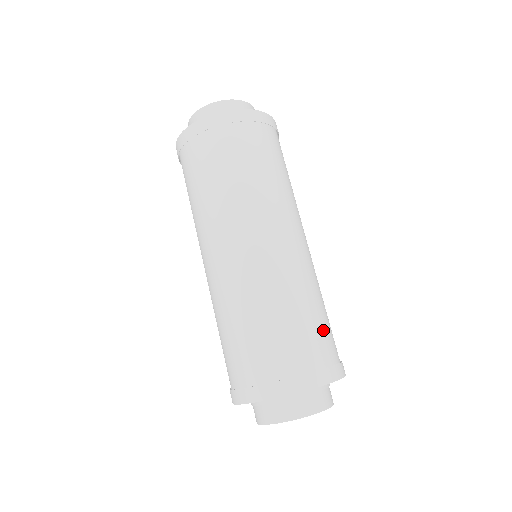
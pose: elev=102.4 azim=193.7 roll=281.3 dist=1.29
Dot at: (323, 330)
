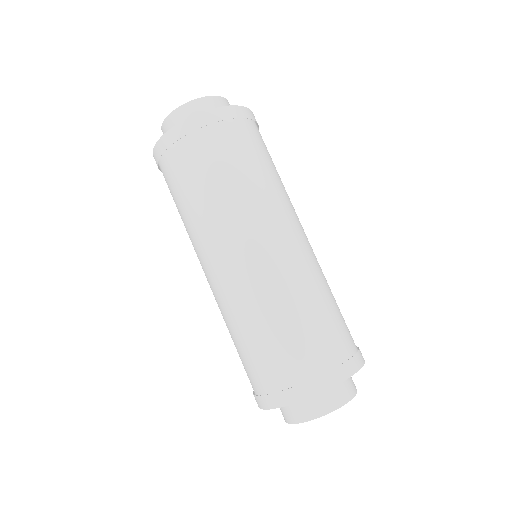
Dot at: (287, 347)
